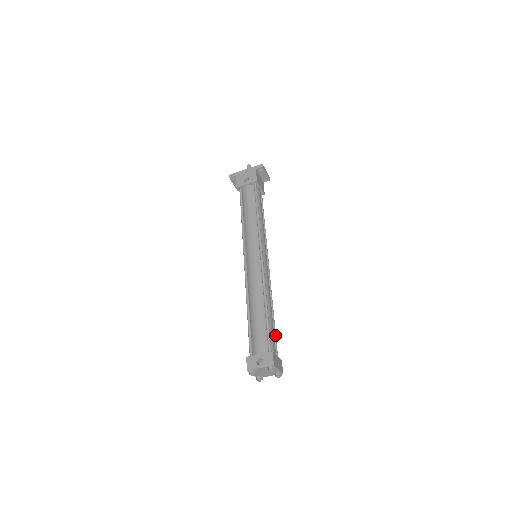
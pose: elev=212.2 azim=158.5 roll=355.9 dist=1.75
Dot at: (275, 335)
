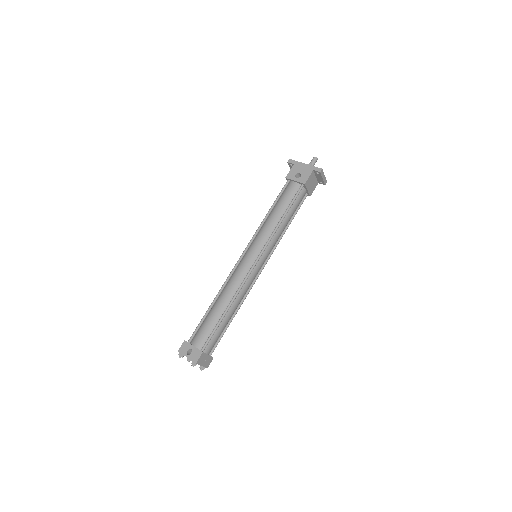
Dot at: (222, 335)
